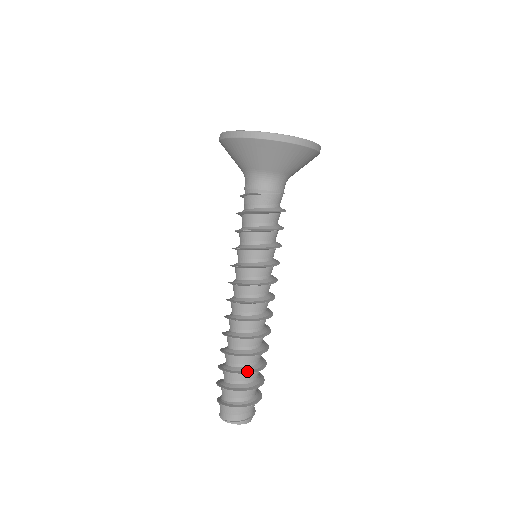
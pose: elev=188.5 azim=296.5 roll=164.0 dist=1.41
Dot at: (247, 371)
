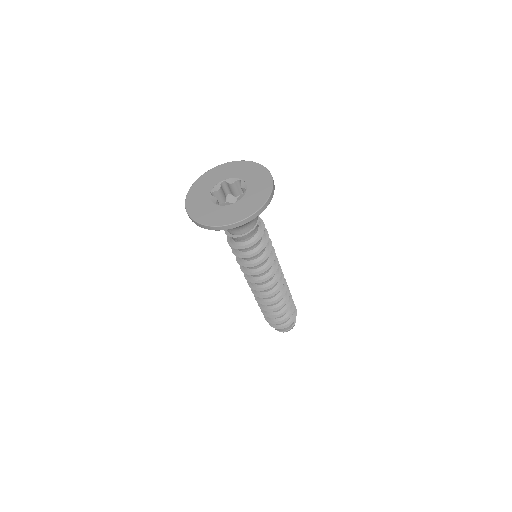
Dot at: (271, 316)
